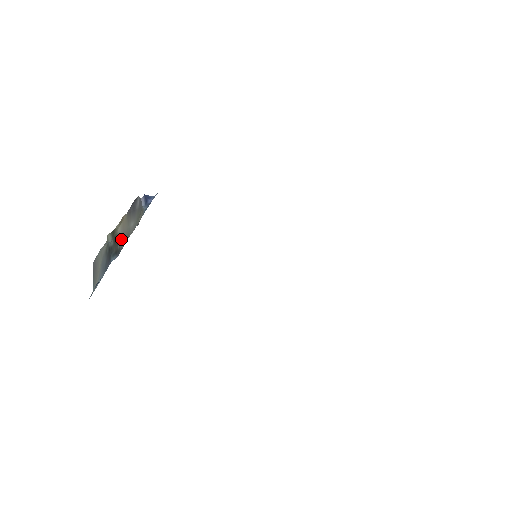
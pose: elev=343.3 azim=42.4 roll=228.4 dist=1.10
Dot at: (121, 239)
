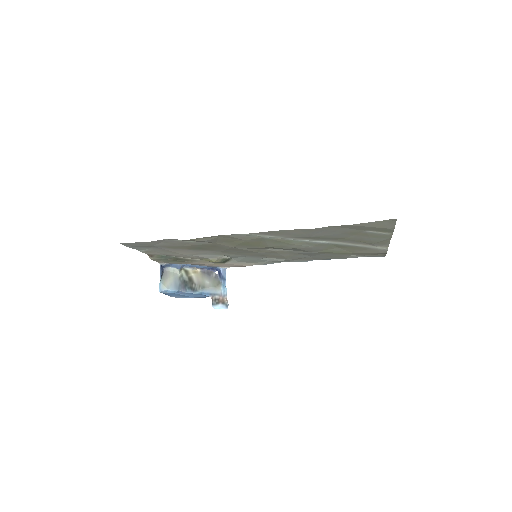
Dot at: (196, 284)
